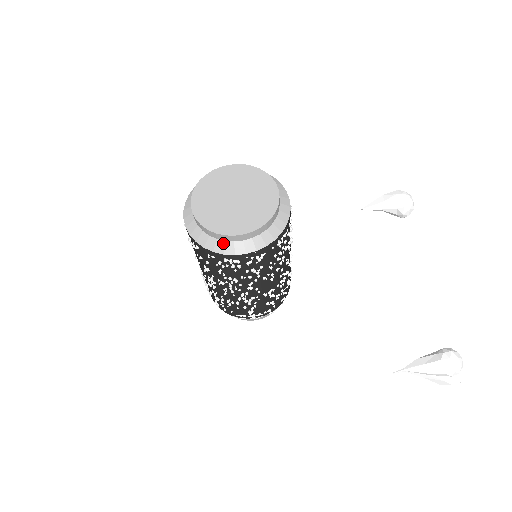
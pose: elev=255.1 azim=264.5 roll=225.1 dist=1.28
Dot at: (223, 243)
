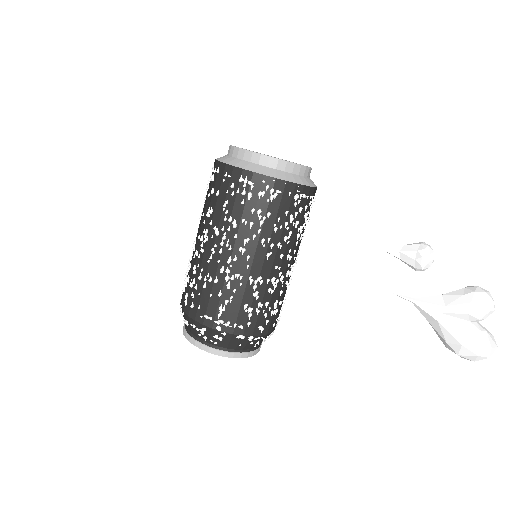
Dot at: (247, 163)
